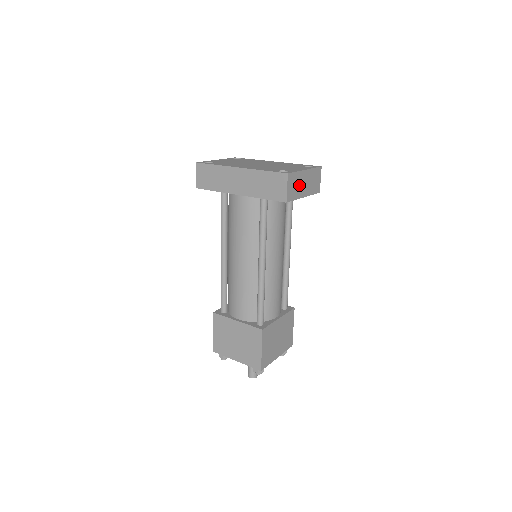
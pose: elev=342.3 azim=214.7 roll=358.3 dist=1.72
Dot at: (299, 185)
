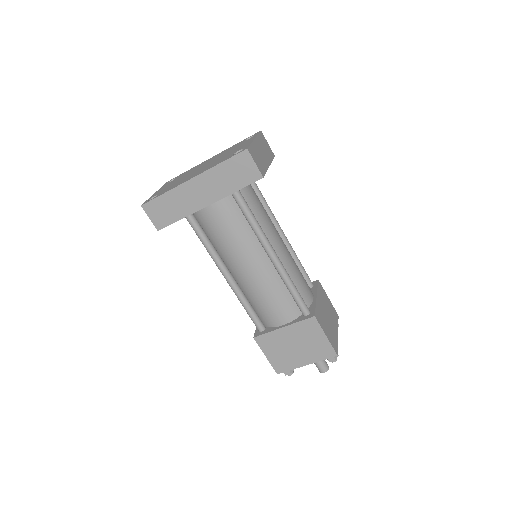
Dot at: (260, 156)
